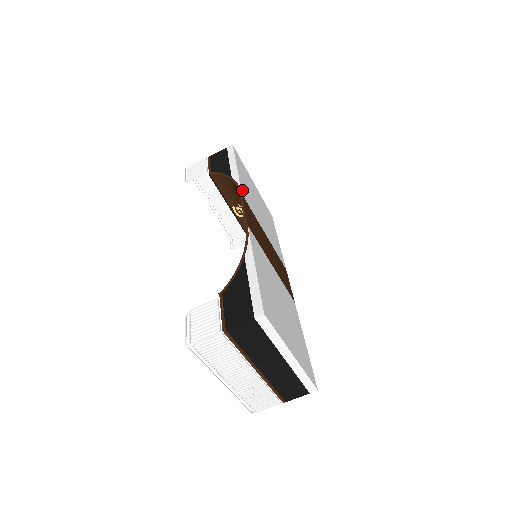
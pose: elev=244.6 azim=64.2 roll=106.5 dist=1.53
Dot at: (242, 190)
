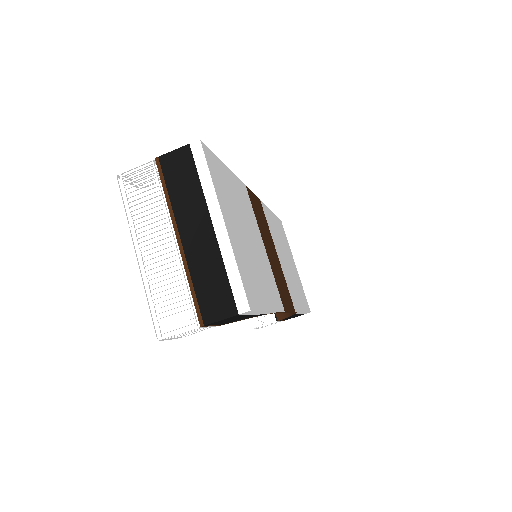
Dot at: (264, 206)
